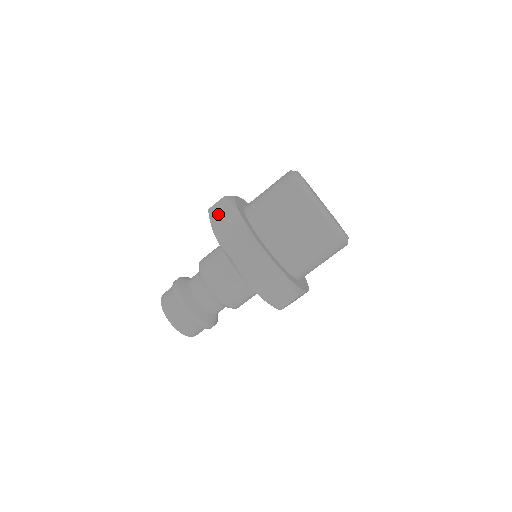
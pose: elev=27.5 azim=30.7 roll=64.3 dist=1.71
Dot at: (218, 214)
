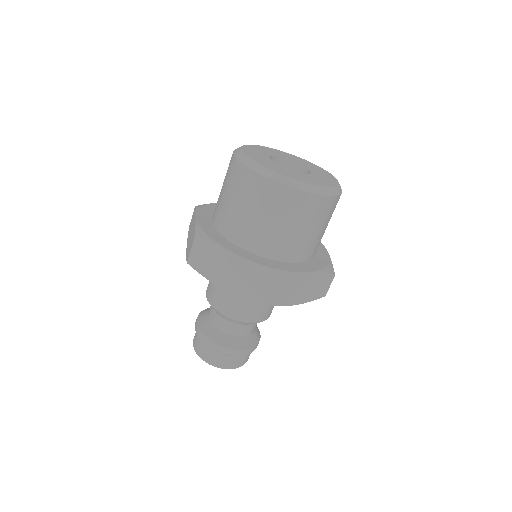
Dot at: (190, 226)
